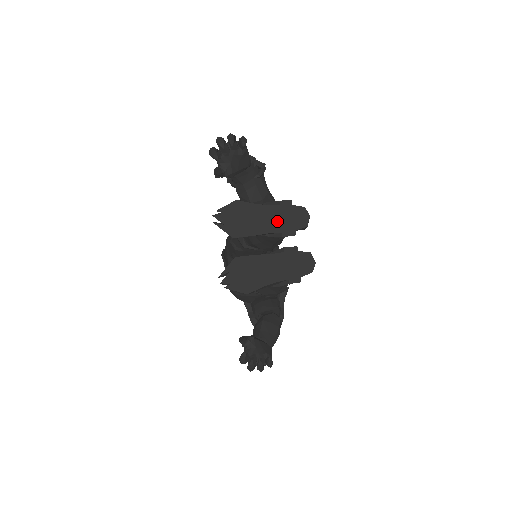
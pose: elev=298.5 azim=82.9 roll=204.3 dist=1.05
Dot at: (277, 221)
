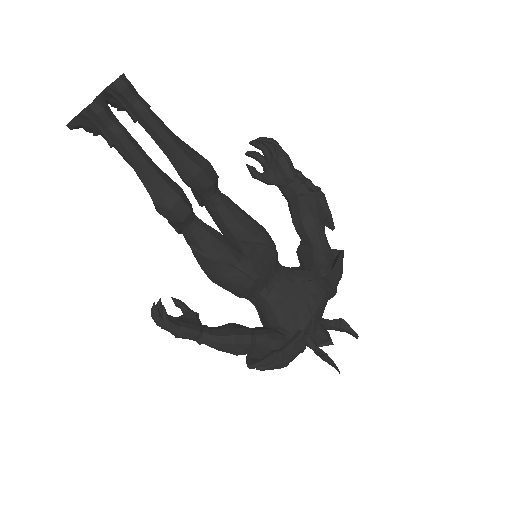
Dot at: occluded
